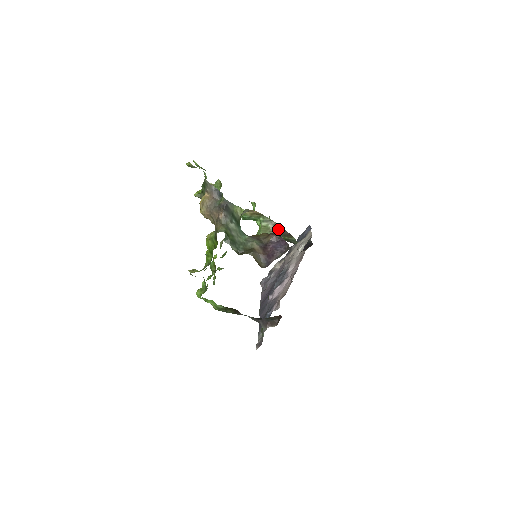
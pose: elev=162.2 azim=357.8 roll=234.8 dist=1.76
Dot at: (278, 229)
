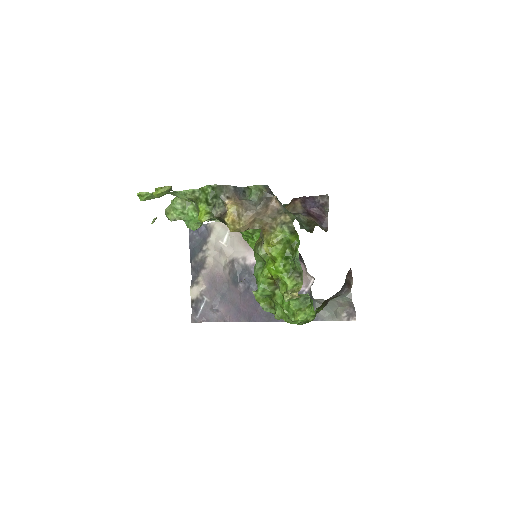
Dot at: occluded
